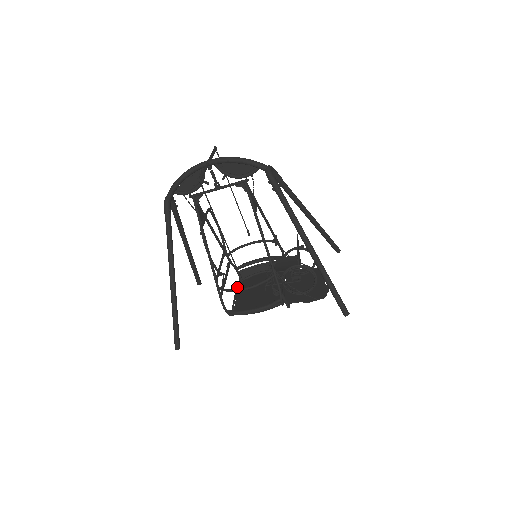
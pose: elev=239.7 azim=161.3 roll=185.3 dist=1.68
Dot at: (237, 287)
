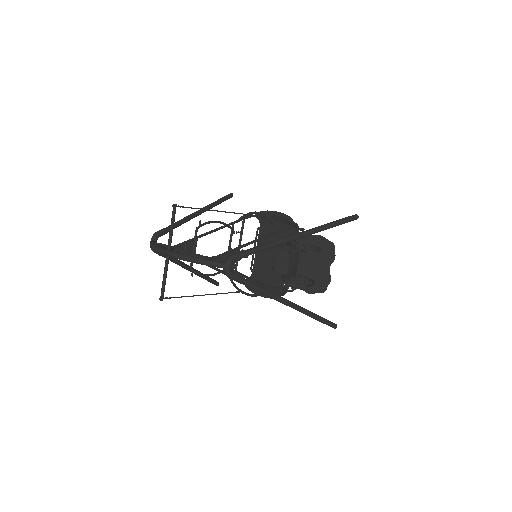
Dot at: occluded
